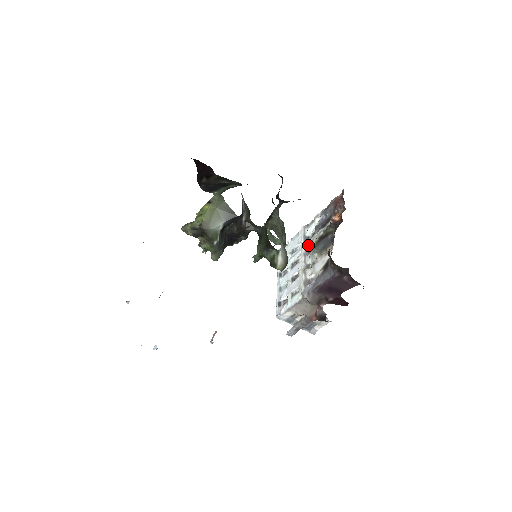
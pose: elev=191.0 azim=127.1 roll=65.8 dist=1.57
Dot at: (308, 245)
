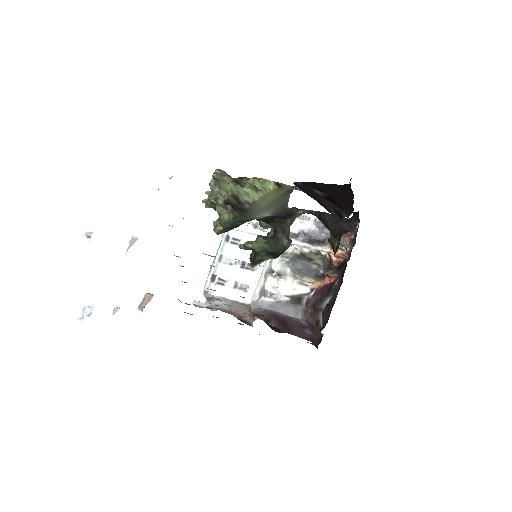
Dot at: occluded
